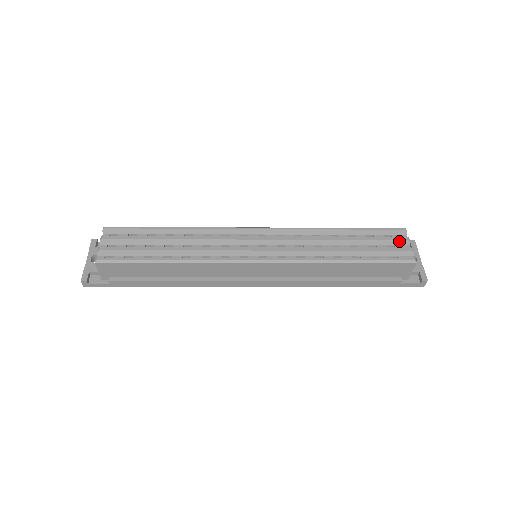
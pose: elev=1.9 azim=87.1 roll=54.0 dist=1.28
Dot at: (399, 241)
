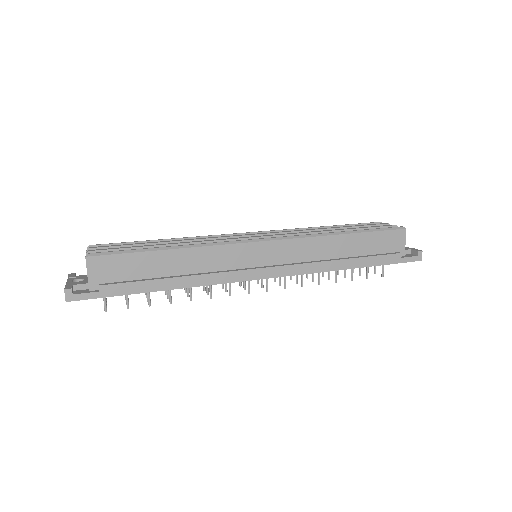
Dot at: (381, 225)
